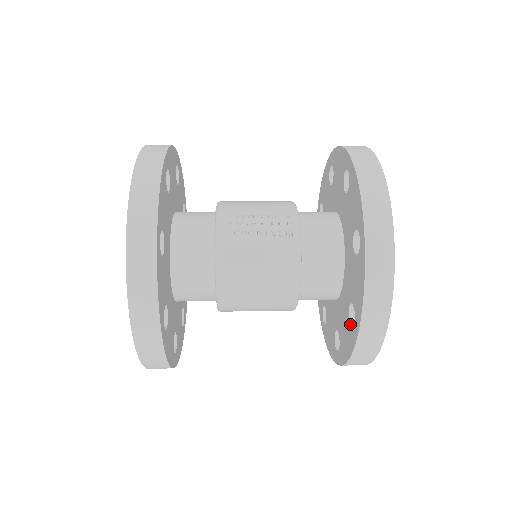
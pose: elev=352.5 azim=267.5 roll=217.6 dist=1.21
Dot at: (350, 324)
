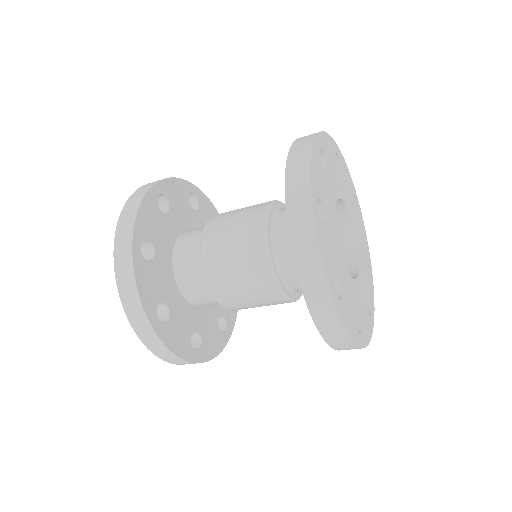
Dot at: occluded
